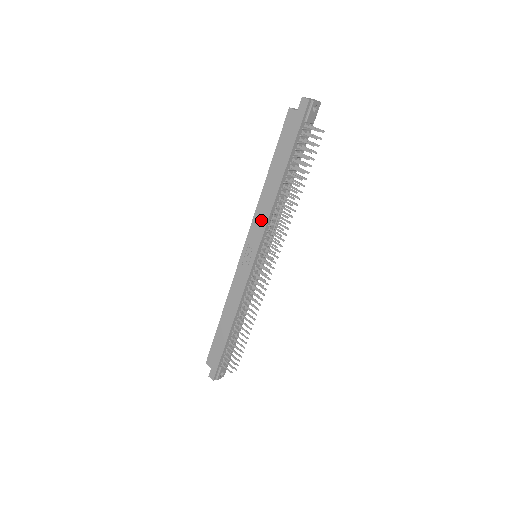
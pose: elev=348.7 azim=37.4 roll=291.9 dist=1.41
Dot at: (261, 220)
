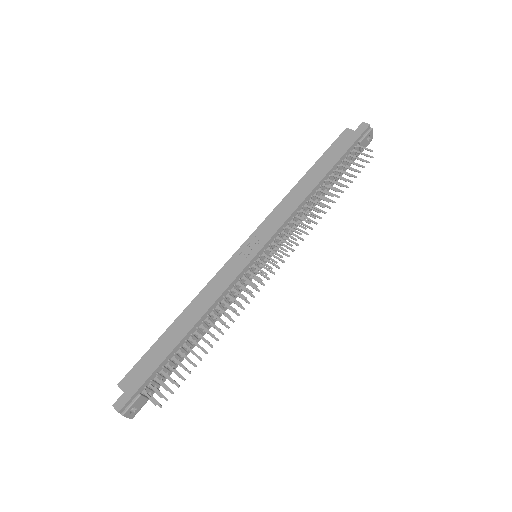
Dot at: (282, 213)
